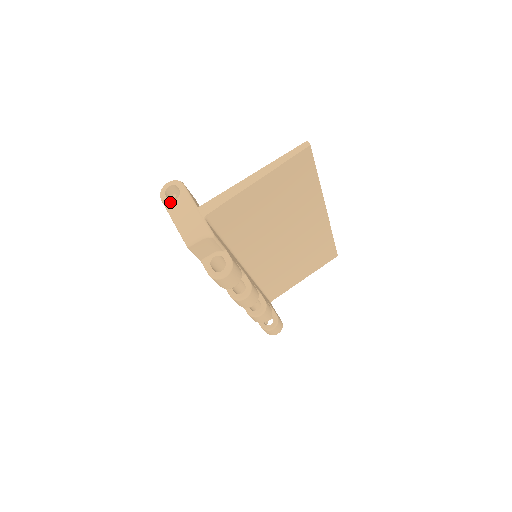
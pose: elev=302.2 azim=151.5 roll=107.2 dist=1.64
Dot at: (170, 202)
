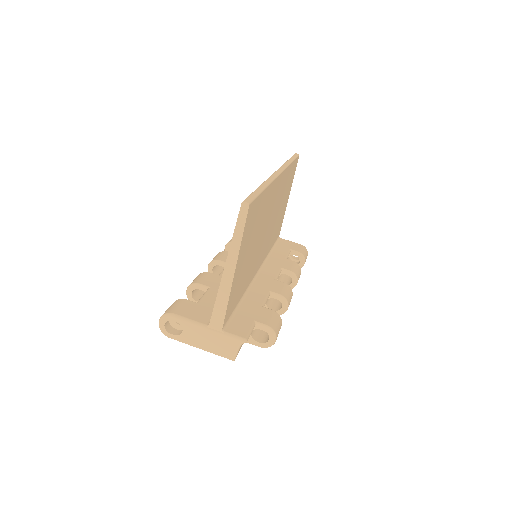
Dot at: (180, 337)
